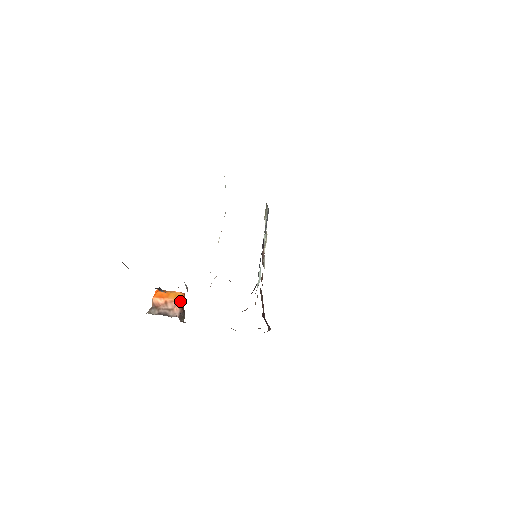
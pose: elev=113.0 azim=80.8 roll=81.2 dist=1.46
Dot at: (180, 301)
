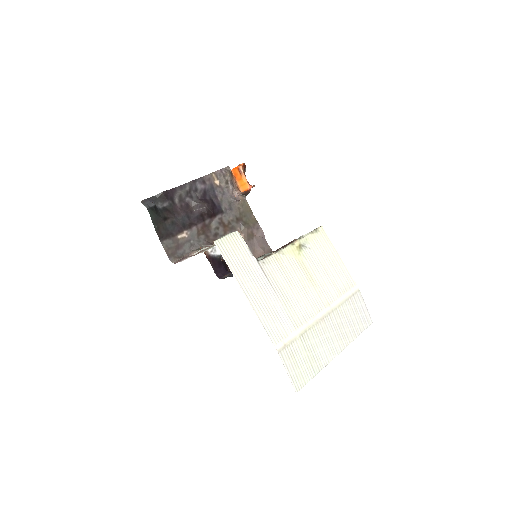
Dot at: occluded
